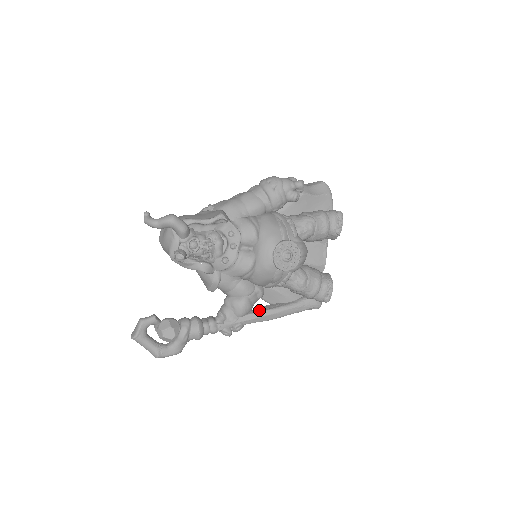
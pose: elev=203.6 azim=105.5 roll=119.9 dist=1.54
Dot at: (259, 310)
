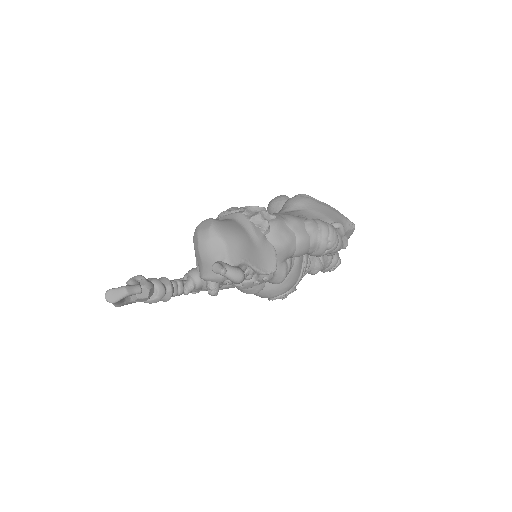
Dot at: occluded
